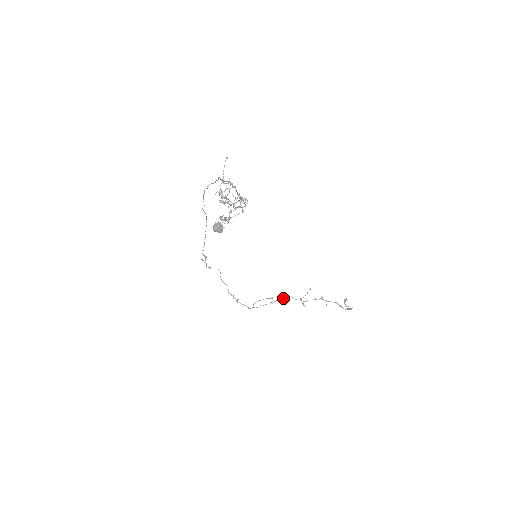
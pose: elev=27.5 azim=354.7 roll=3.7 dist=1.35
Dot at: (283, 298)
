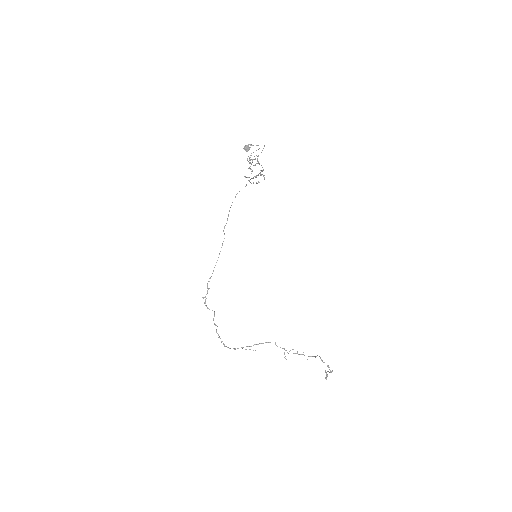
Dot at: (266, 342)
